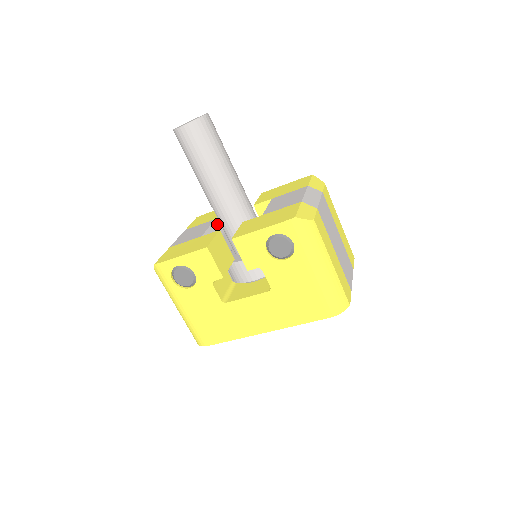
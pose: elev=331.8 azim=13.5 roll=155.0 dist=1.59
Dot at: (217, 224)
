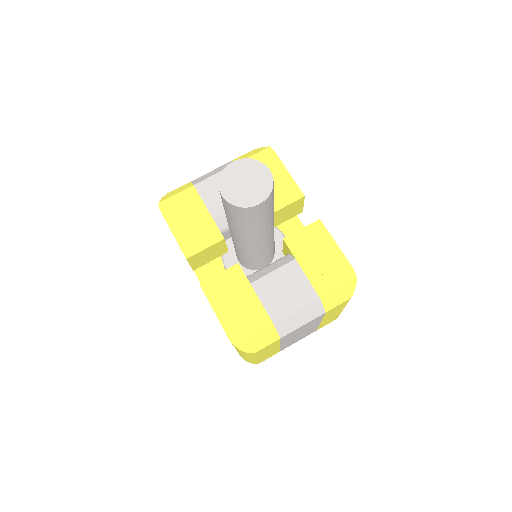
Dot at: occluded
